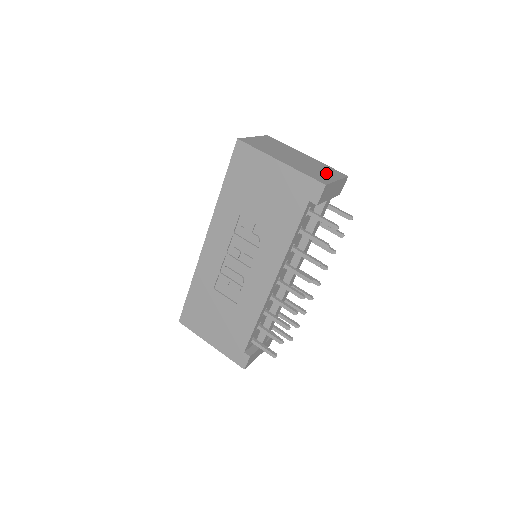
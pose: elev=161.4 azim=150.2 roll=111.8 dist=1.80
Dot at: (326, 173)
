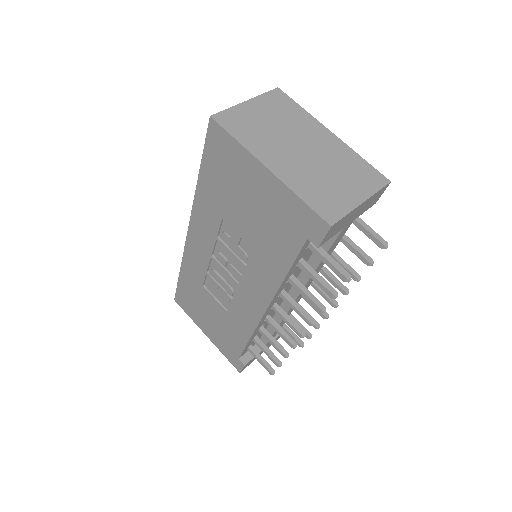
Dot at: (348, 185)
